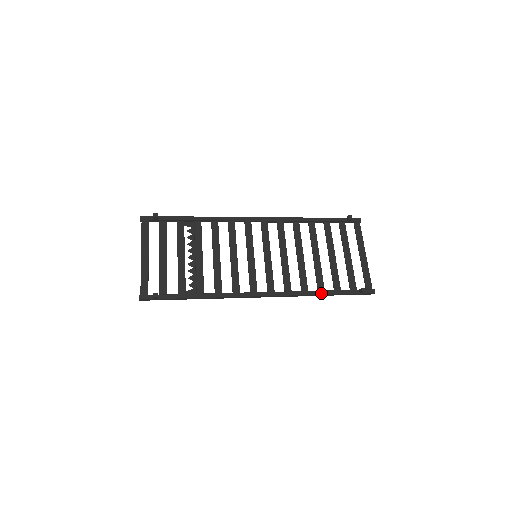
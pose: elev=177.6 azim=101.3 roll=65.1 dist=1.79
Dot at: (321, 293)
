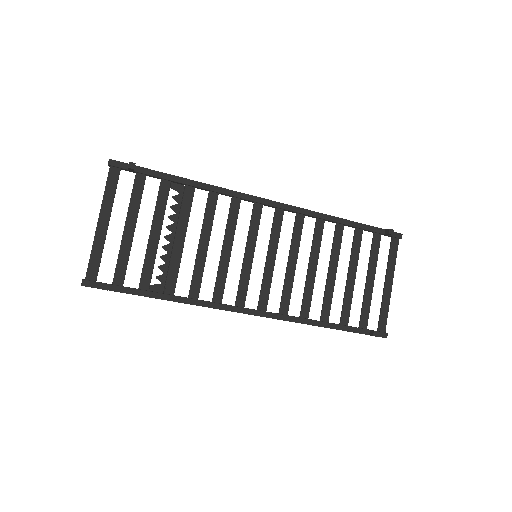
Dot at: (323, 325)
